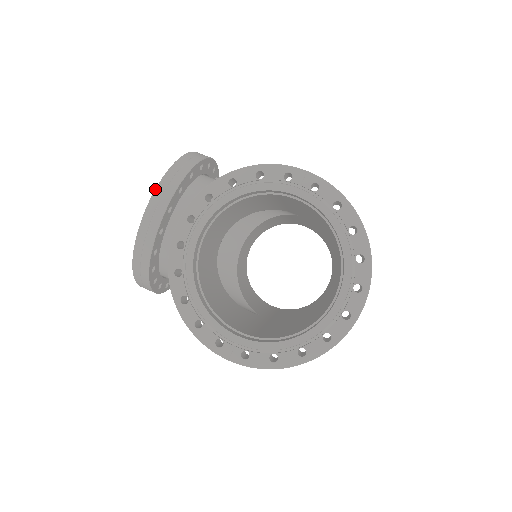
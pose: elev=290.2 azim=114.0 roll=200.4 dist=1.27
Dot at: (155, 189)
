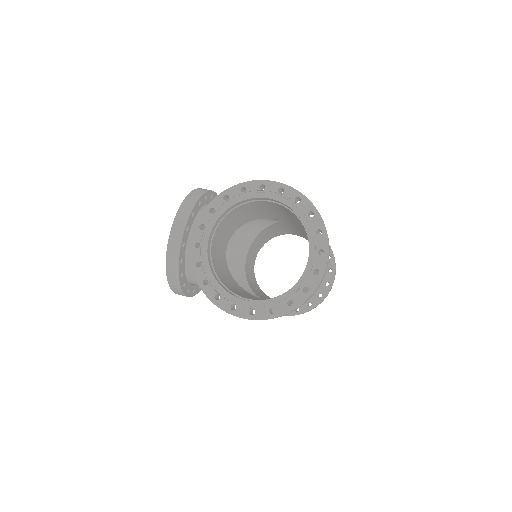
Dot at: (175, 216)
